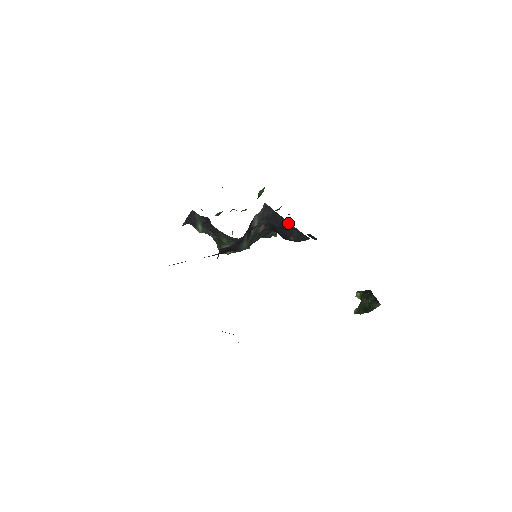
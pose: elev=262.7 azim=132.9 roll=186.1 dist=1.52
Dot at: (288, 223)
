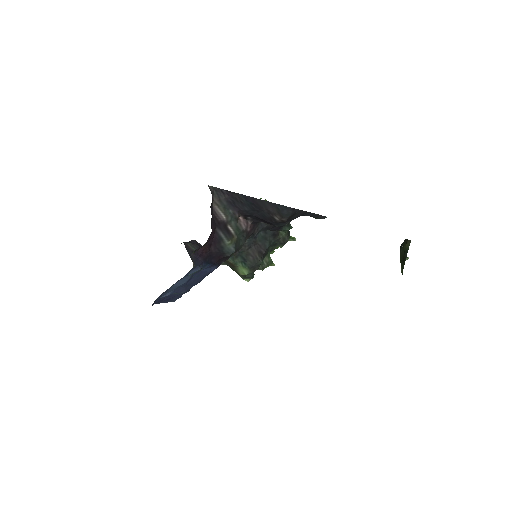
Dot at: (252, 199)
